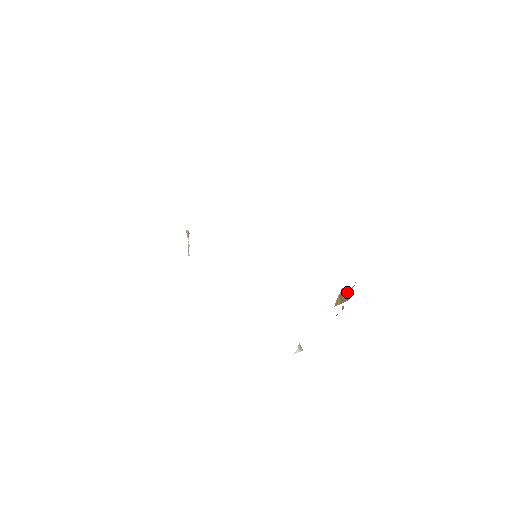
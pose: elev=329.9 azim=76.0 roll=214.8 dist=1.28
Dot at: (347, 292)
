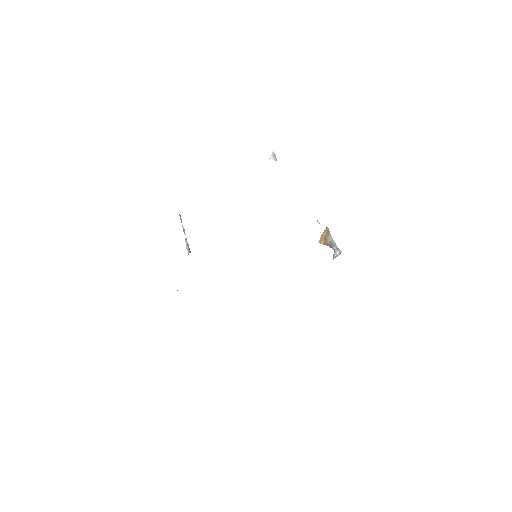
Dot at: (332, 238)
